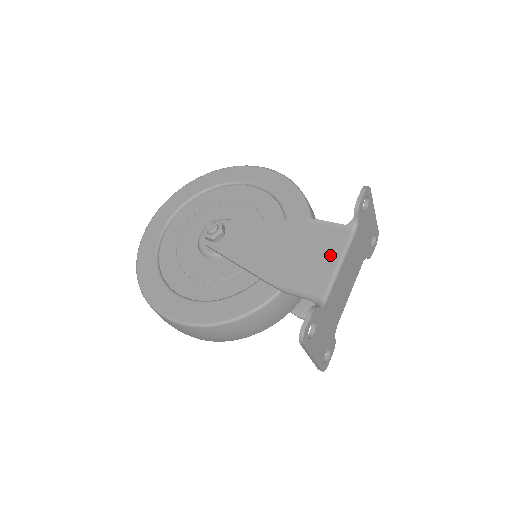
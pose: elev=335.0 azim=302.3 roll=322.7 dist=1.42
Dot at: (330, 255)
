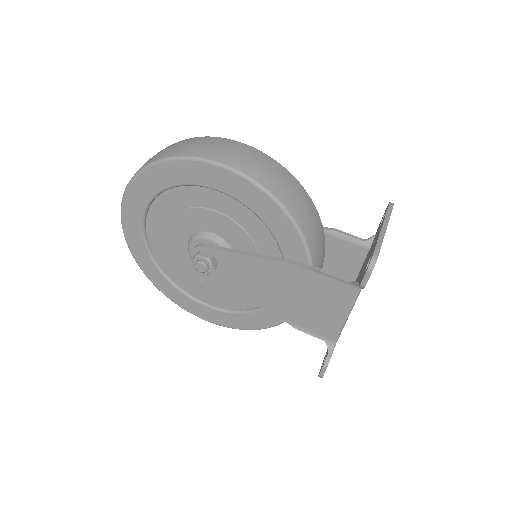
Dot at: (336, 308)
